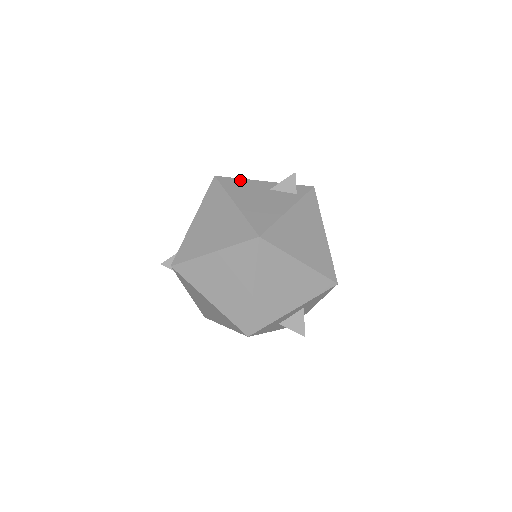
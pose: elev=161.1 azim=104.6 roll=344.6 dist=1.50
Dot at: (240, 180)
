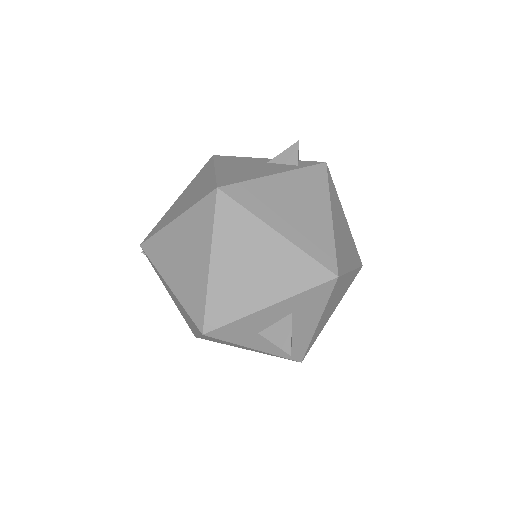
Dot at: (238, 157)
